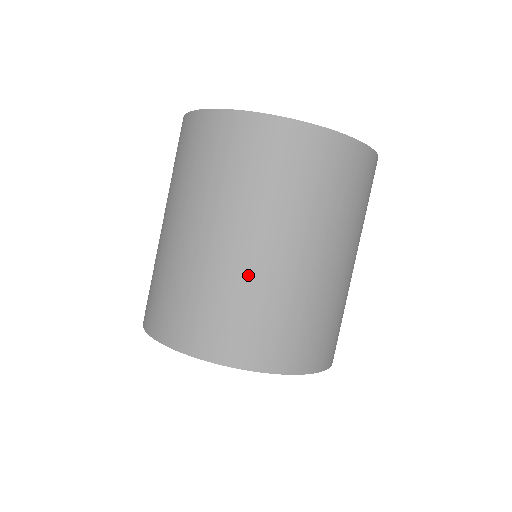
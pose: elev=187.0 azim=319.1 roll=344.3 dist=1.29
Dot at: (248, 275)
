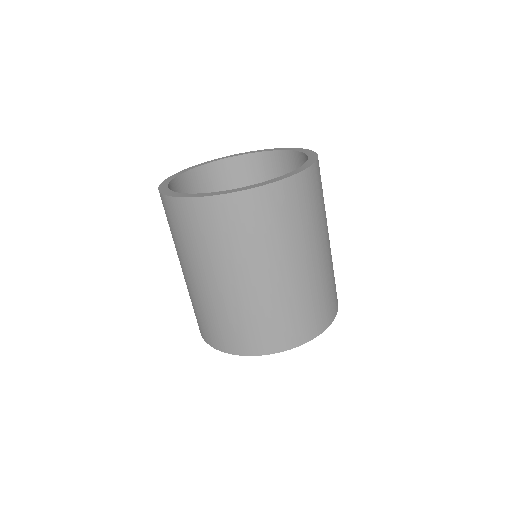
Dot at: (324, 271)
